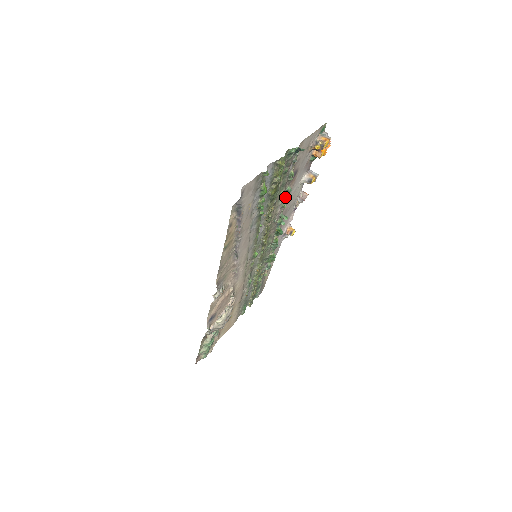
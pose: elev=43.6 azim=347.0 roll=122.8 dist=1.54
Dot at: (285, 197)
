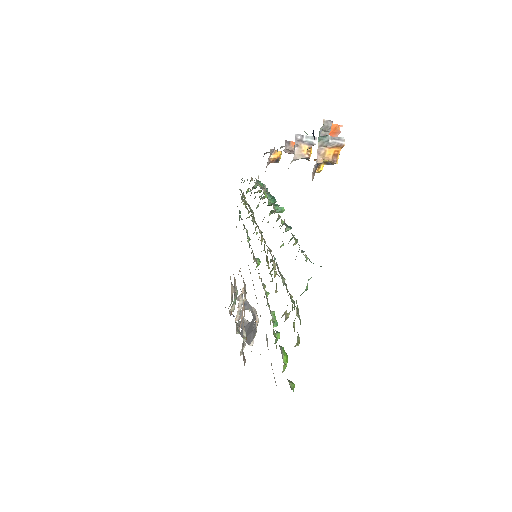
Dot at: (280, 225)
